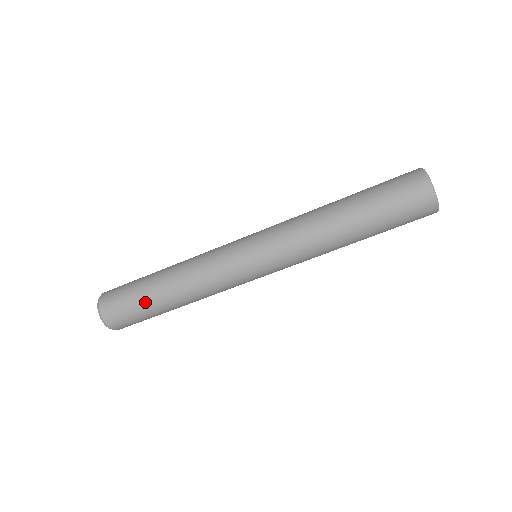
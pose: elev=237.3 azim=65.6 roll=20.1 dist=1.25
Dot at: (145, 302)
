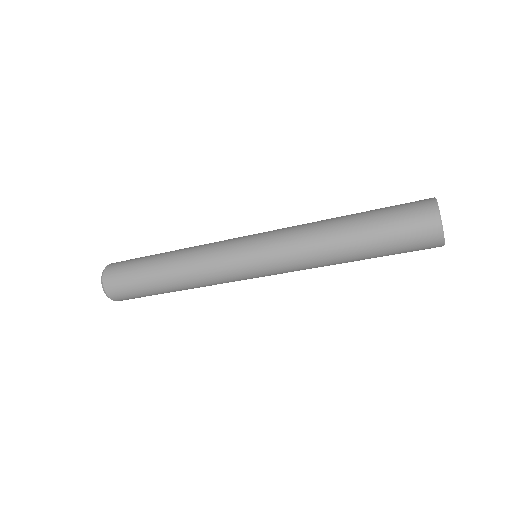
Dot at: occluded
